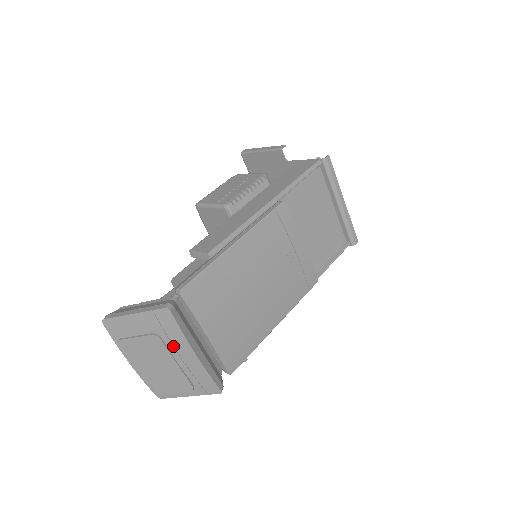
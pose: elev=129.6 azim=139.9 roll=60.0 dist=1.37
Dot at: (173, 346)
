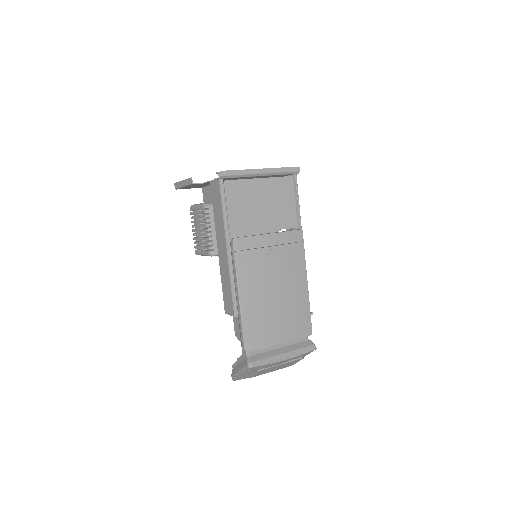
Dot at: (272, 366)
